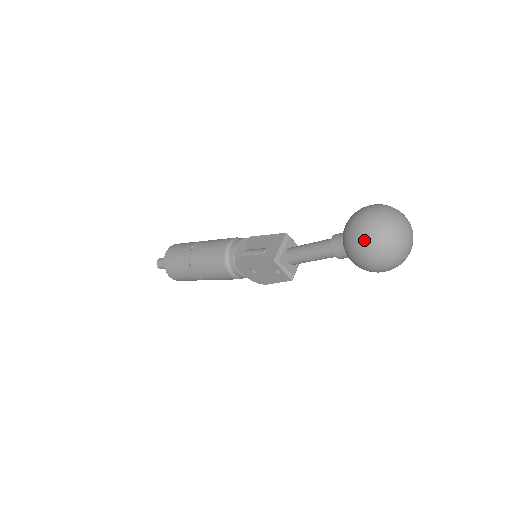
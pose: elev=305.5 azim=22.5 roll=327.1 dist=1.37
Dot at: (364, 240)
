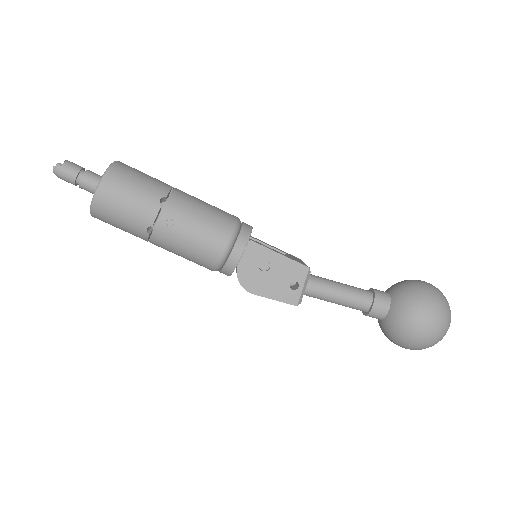
Dot at: (438, 300)
